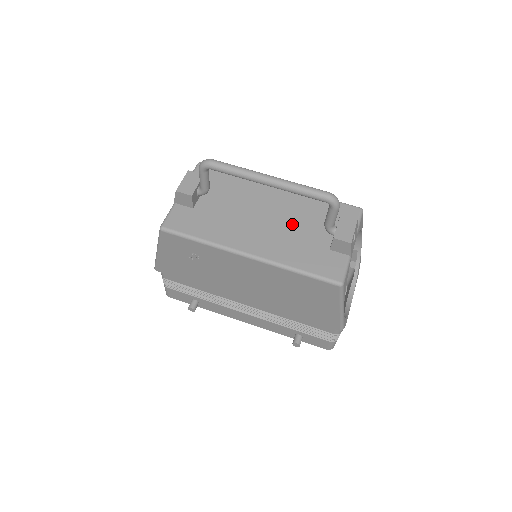
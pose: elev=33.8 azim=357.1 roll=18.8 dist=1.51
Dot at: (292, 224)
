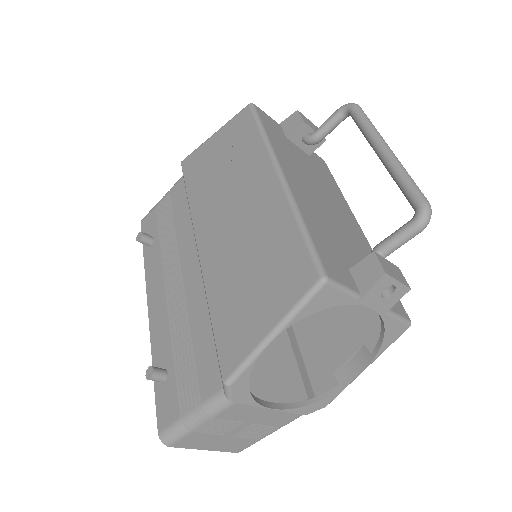
Dot at: (341, 231)
